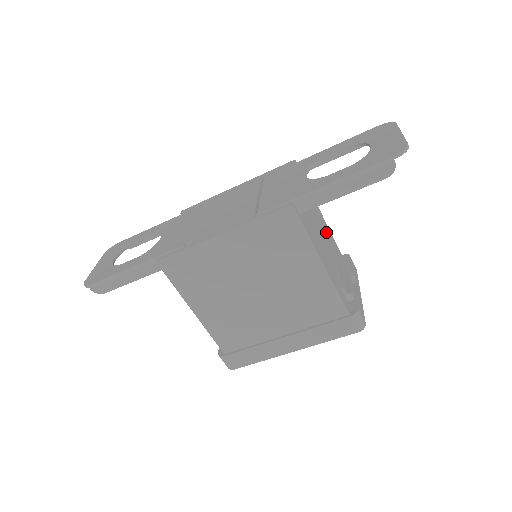
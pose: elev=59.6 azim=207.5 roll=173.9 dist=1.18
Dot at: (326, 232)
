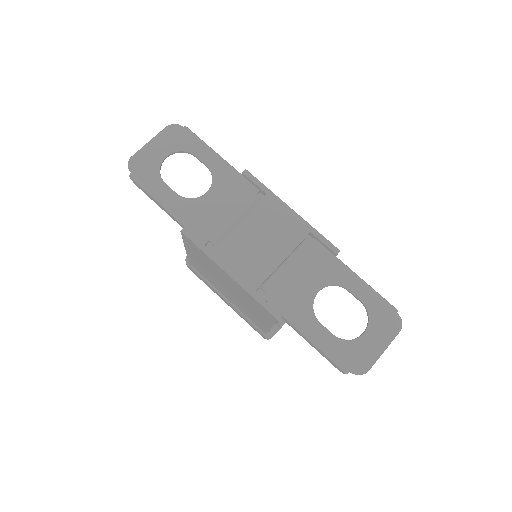
Dot at: occluded
